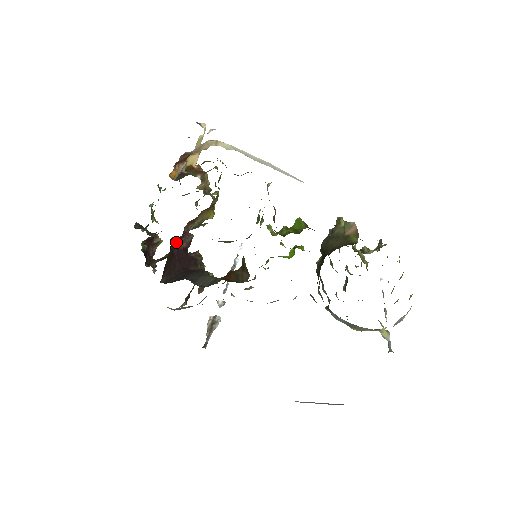
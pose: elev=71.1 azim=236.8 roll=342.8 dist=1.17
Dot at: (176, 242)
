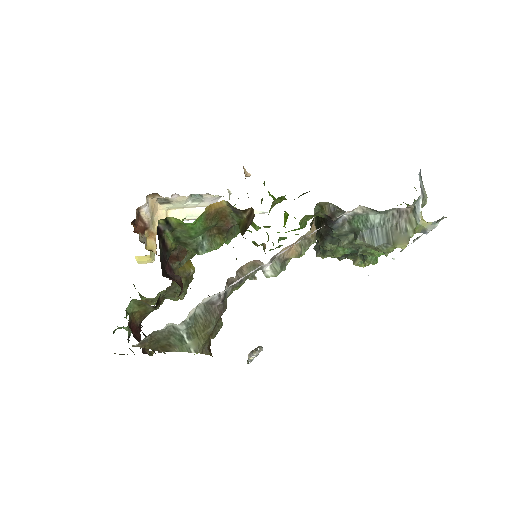
Dot at: (163, 253)
